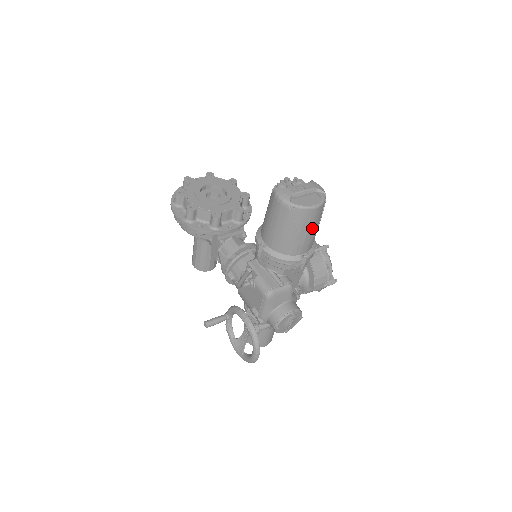
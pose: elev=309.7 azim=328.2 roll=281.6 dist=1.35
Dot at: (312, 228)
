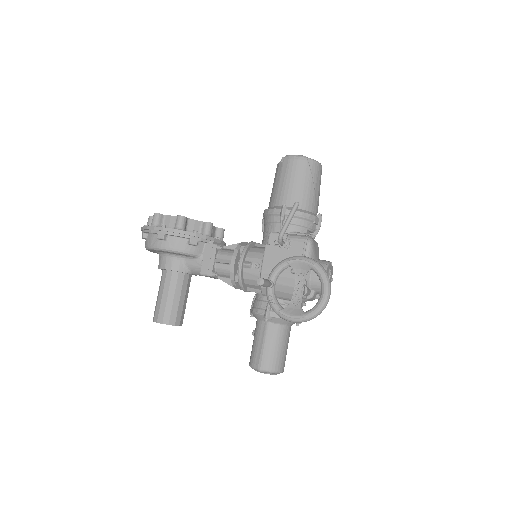
Dot at: occluded
